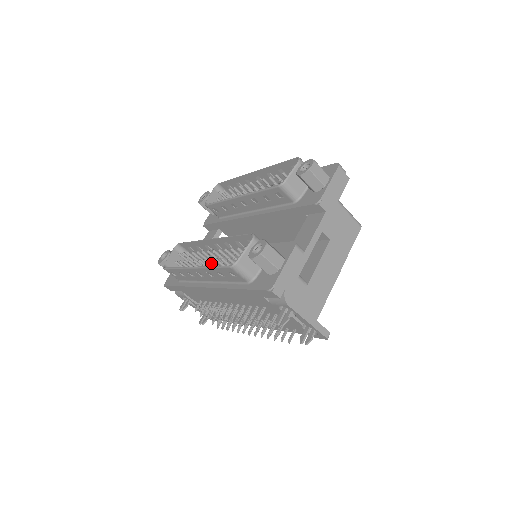
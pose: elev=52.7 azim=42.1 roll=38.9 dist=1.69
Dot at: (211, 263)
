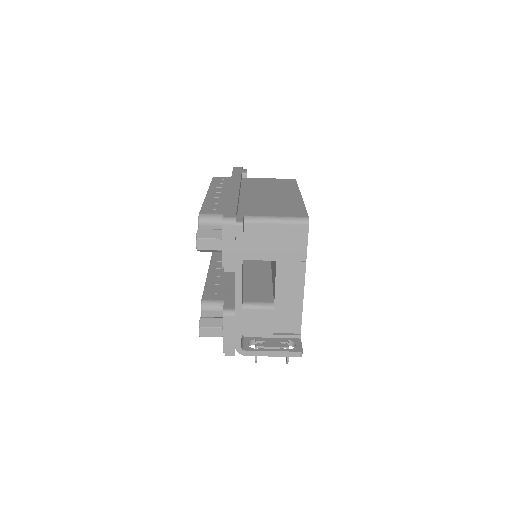
Dot at: occluded
